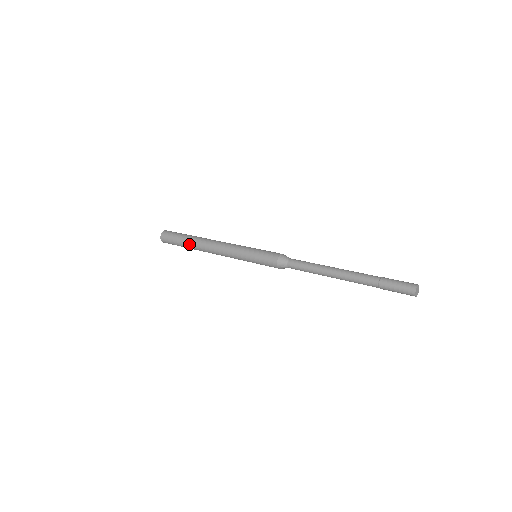
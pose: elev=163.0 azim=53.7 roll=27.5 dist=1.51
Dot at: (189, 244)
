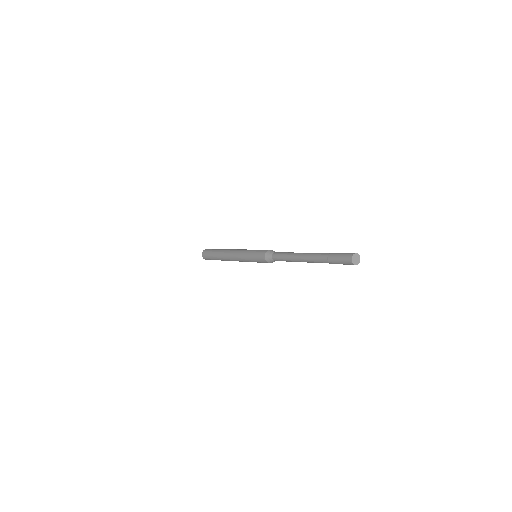
Dot at: (217, 257)
